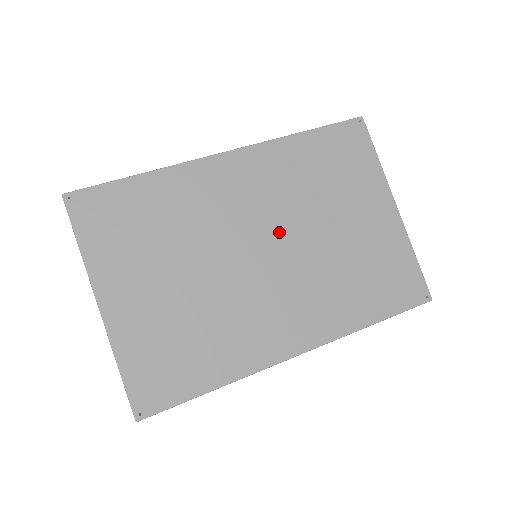
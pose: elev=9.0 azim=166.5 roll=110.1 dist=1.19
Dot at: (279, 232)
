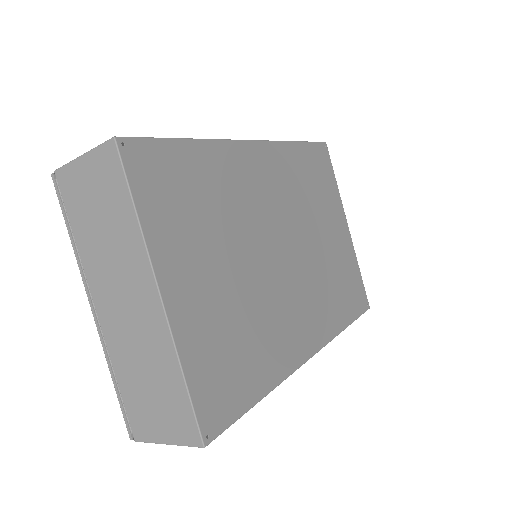
Dot at: (292, 233)
